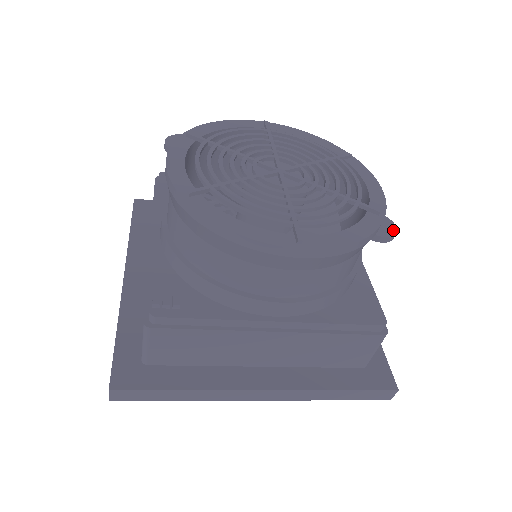
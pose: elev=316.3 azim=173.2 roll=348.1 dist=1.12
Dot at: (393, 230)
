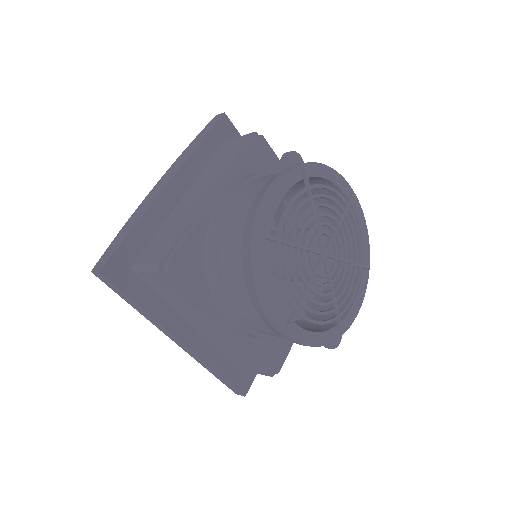
Dot at: (336, 344)
